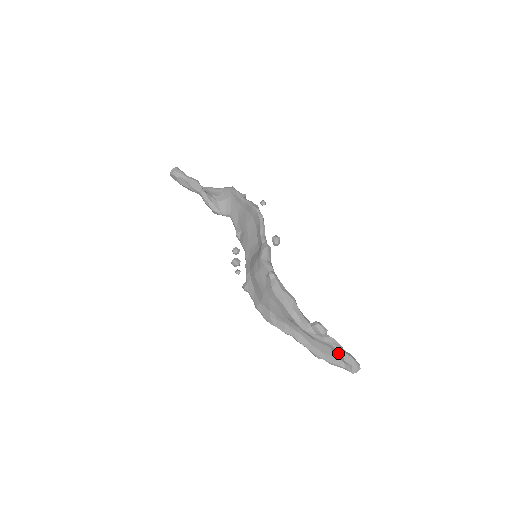
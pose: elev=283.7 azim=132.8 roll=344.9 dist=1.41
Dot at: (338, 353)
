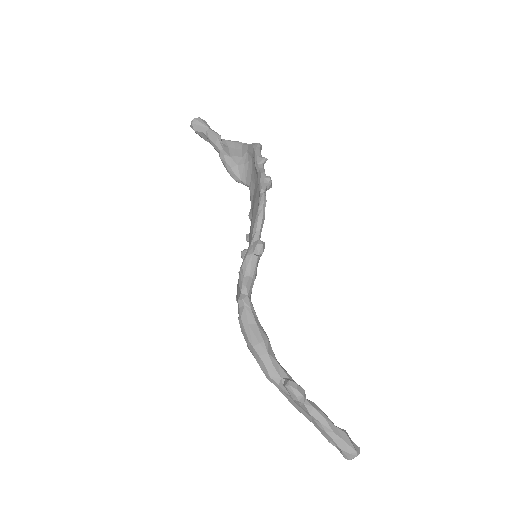
Dot at: (321, 428)
